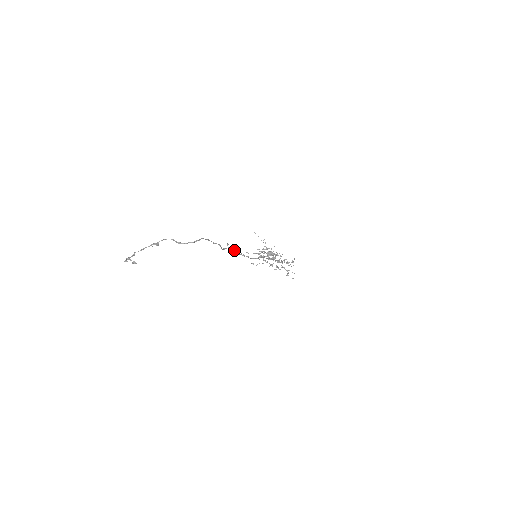
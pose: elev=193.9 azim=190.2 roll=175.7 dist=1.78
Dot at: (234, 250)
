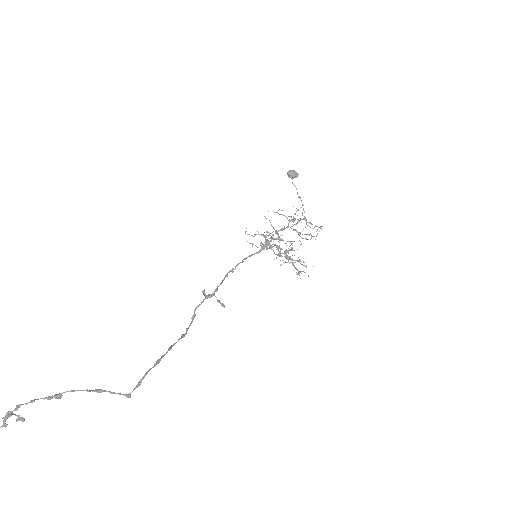
Dot at: (214, 295)
